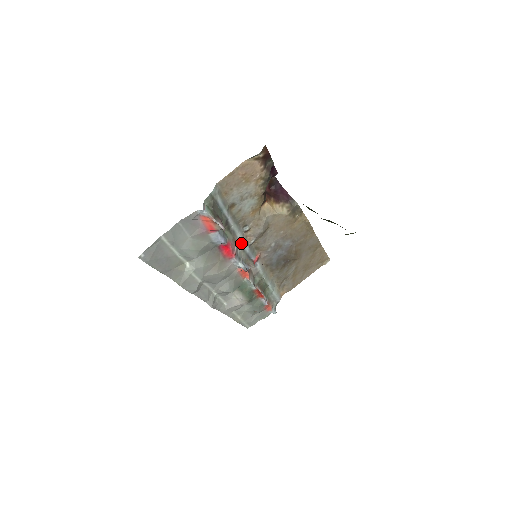
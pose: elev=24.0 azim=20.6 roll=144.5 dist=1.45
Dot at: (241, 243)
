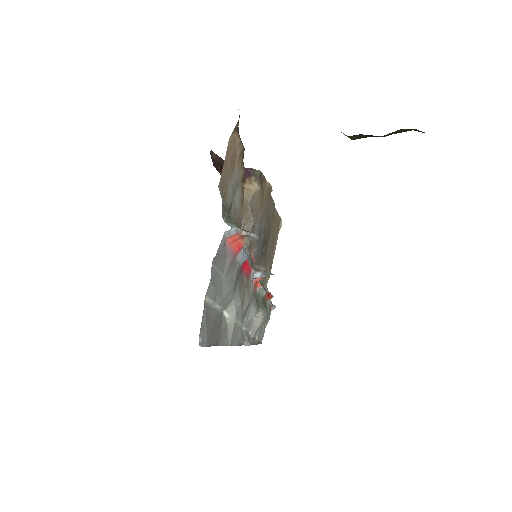
Dot at: occluded
